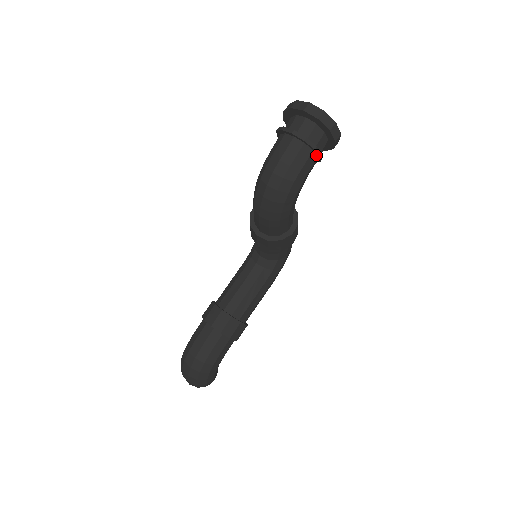
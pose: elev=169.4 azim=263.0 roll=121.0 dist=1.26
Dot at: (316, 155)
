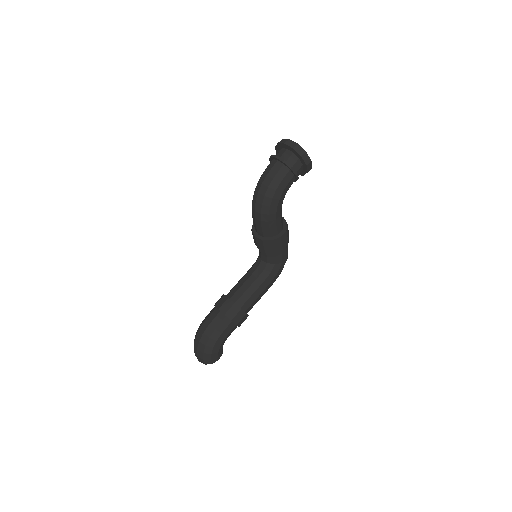
Dot at: (293, 174)
